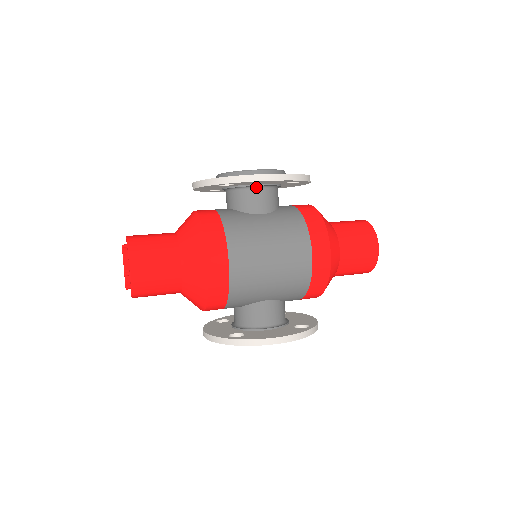
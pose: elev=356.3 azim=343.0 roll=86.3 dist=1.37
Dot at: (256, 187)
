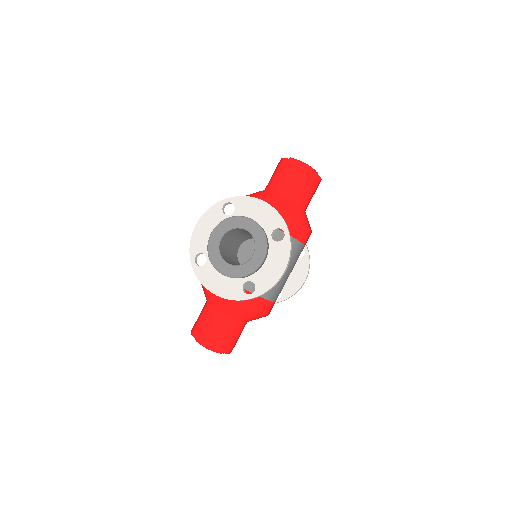
Dot at: occluded
